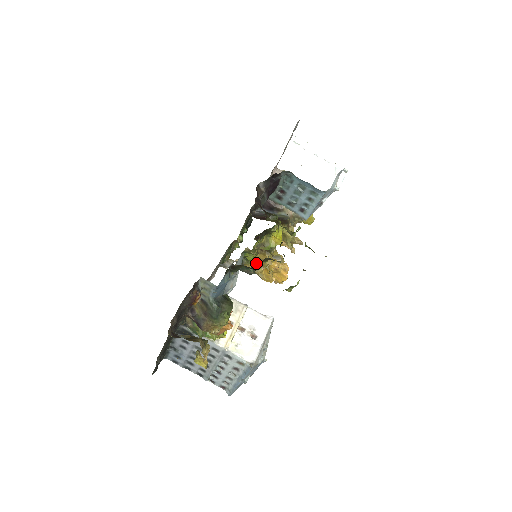
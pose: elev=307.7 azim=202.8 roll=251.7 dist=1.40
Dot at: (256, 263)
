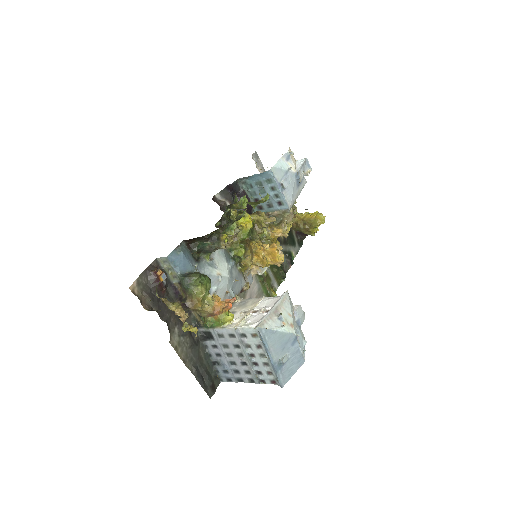
Dot at: (250, 257)
